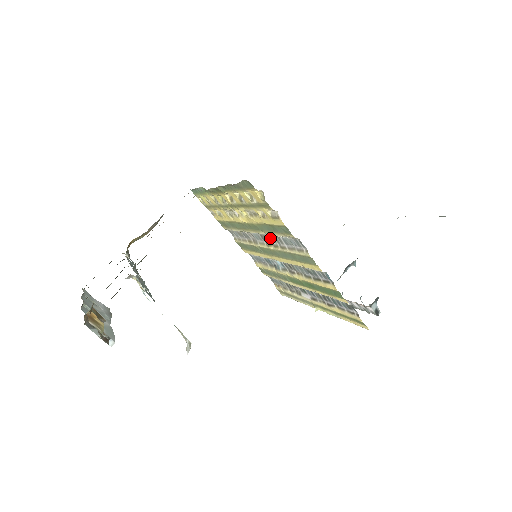
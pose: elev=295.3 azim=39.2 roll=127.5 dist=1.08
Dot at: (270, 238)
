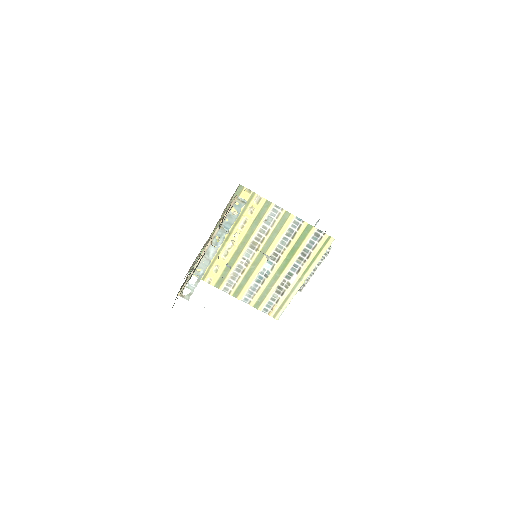
Dot at: (258, 237)
